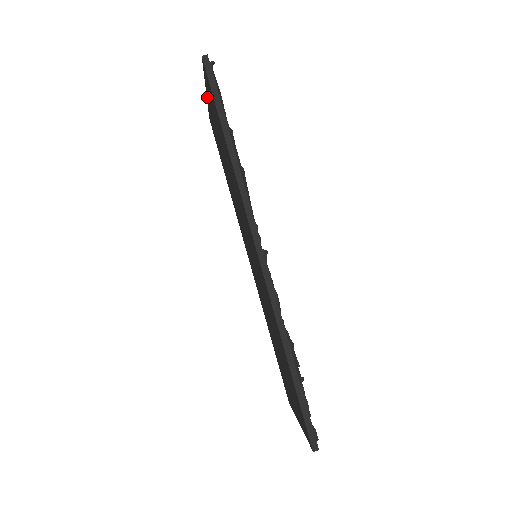
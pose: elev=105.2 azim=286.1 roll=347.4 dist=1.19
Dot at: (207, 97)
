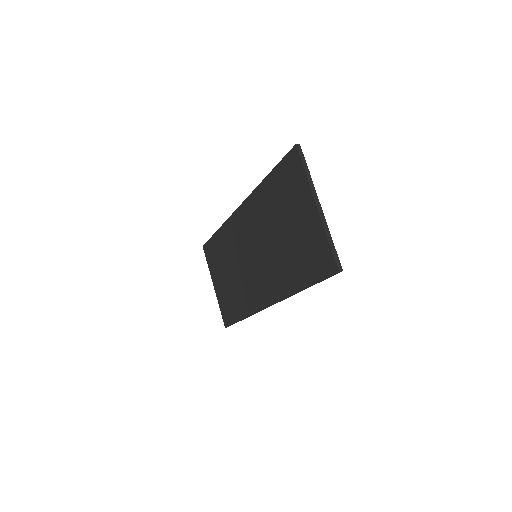
Dot at: (214, 286)
